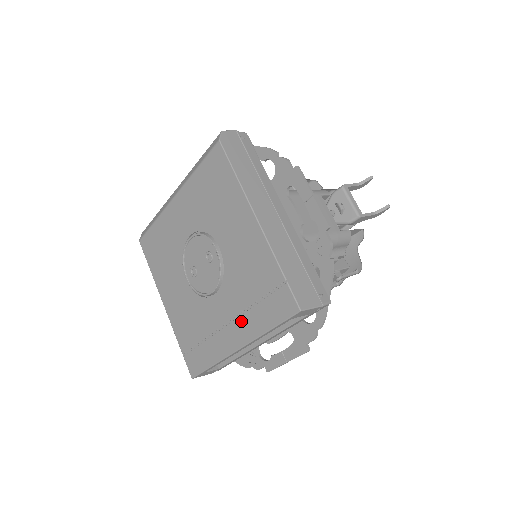
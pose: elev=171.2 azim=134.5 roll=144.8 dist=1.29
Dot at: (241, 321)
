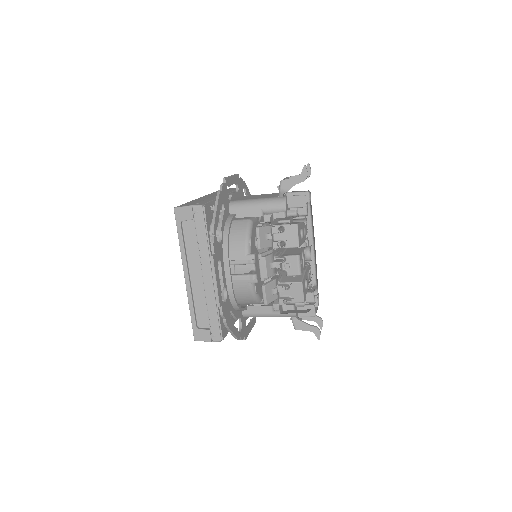
Dot at: occluded
